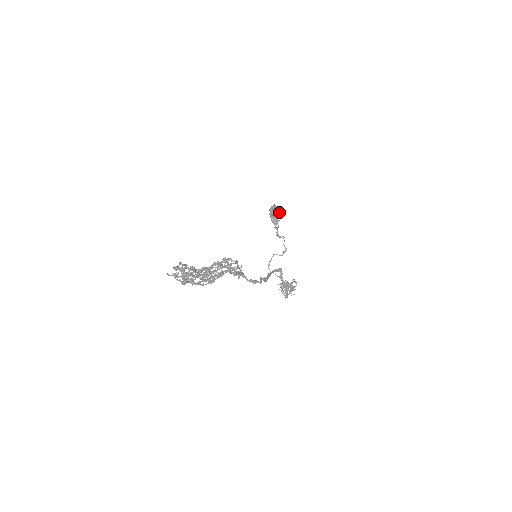
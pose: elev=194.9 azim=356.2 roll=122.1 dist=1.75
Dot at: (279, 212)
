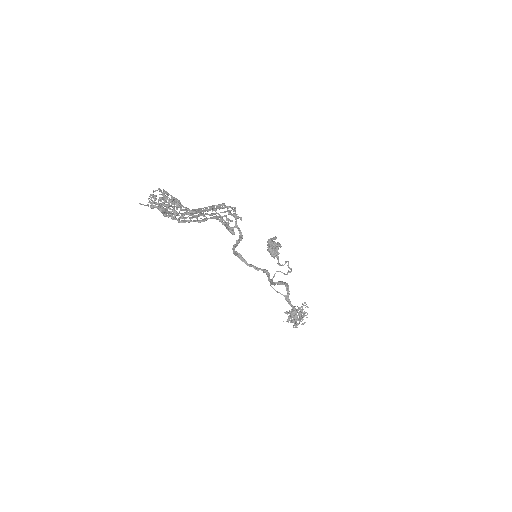
Dot at: occluded
